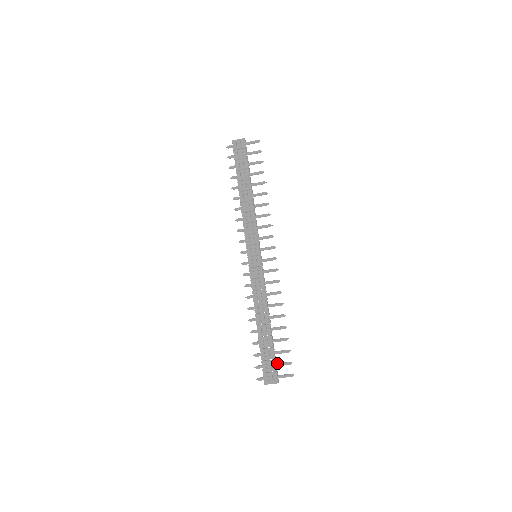
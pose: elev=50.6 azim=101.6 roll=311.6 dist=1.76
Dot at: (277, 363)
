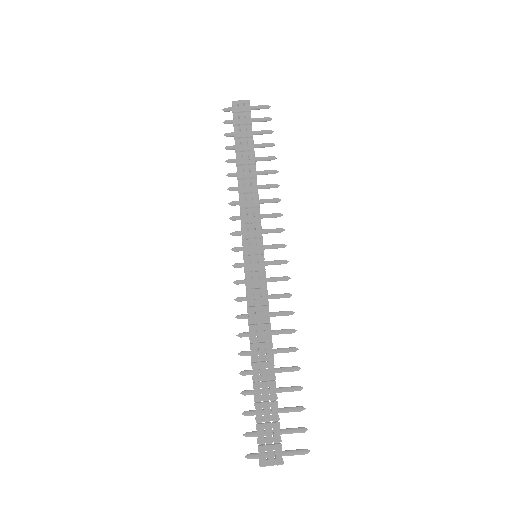
Dot at: occluded
